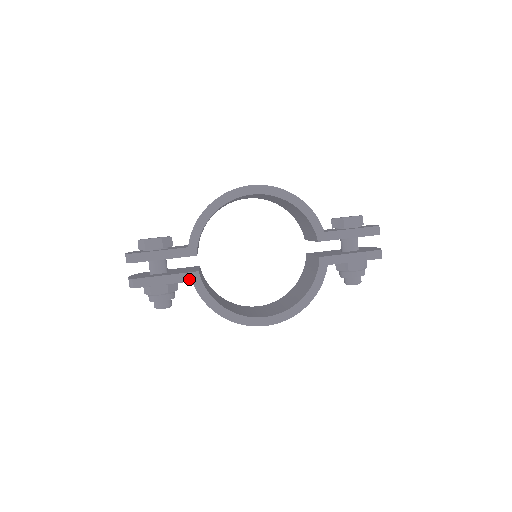
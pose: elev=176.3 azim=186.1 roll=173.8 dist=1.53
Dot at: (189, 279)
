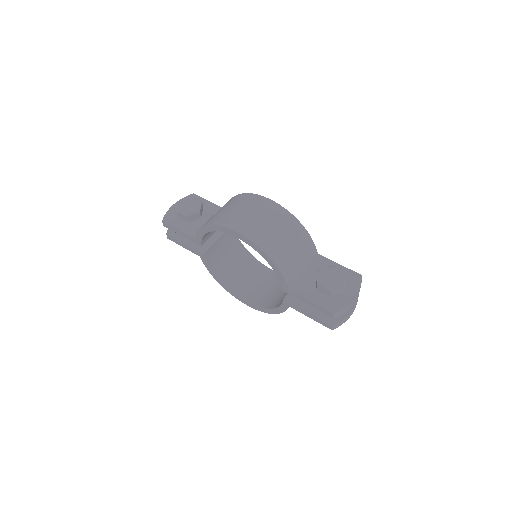
Dot at: (198, 254)
